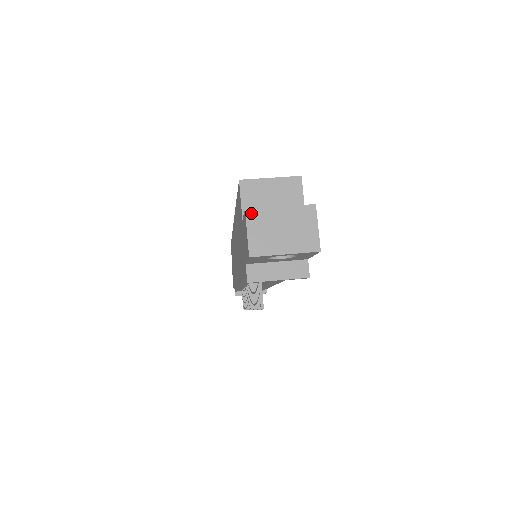
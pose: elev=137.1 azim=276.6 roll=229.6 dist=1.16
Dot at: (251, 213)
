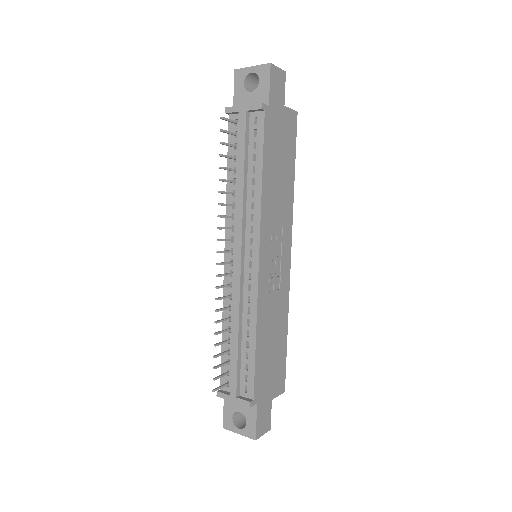
Dot at: occluded
